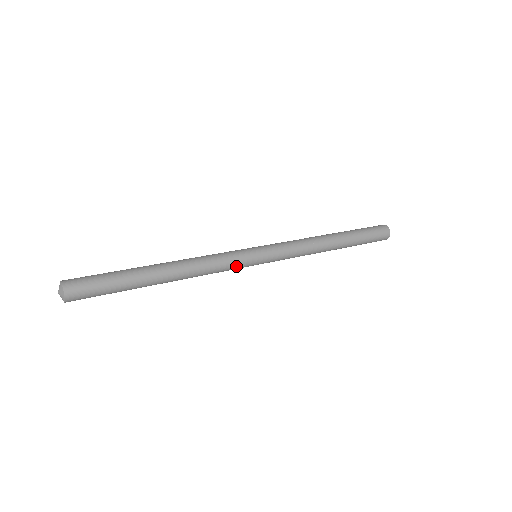
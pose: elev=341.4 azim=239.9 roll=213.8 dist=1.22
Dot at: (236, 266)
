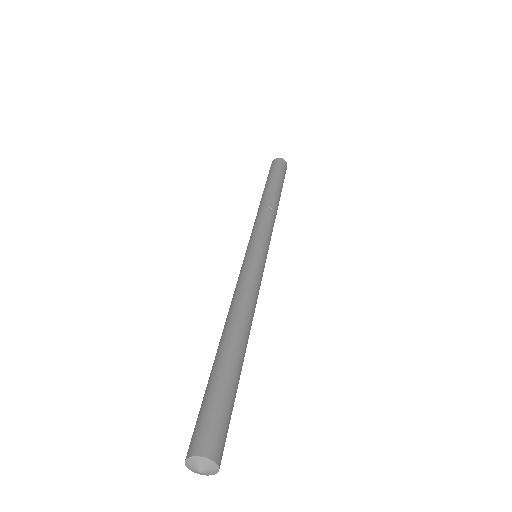
Dot at: (260, 272)
